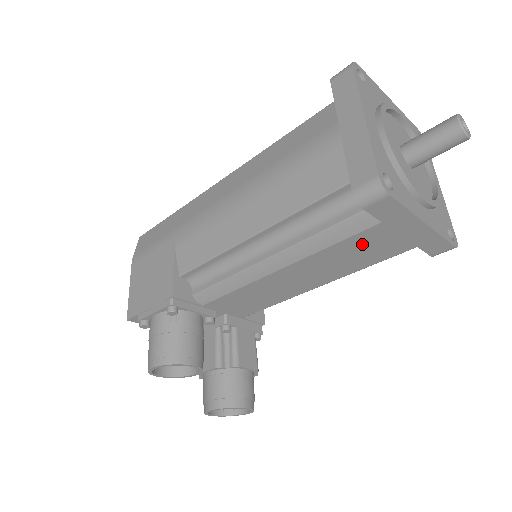
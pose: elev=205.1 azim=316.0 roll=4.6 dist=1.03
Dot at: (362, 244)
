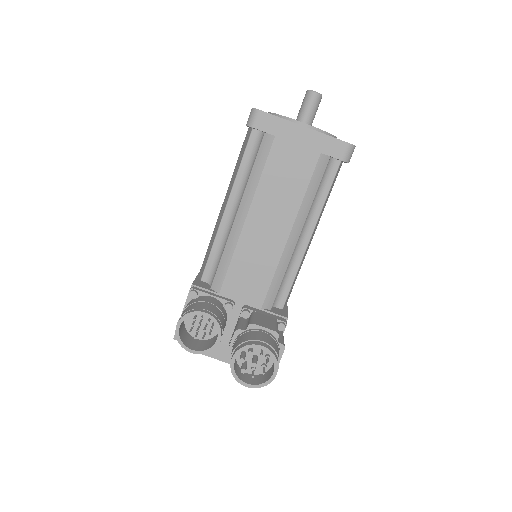
Dot at: (281, 164)
